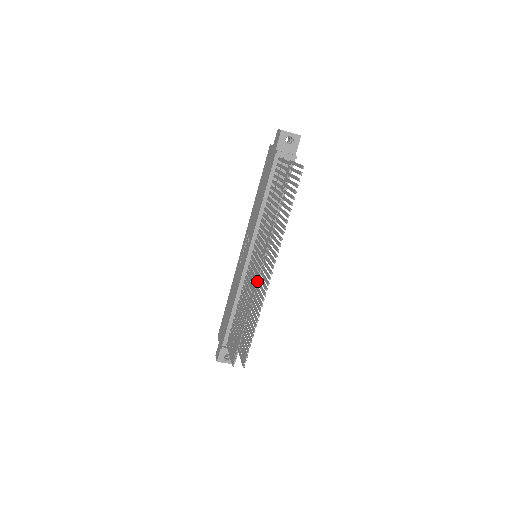
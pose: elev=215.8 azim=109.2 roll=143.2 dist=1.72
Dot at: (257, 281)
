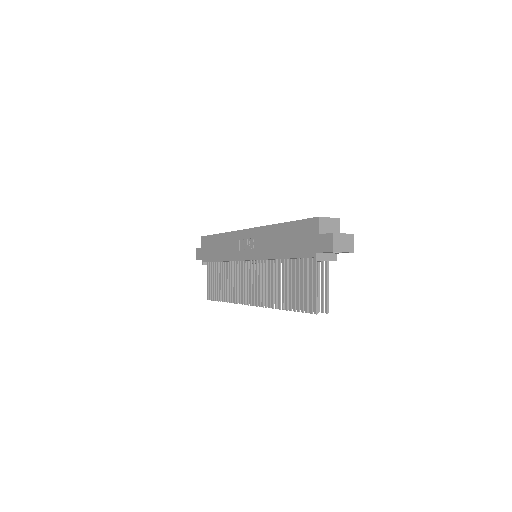
Dot at: occluded
